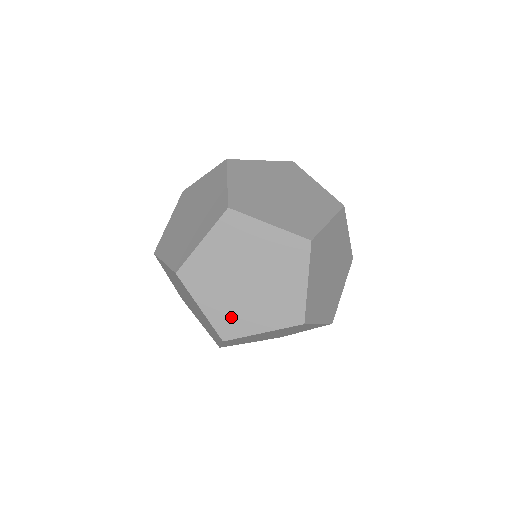
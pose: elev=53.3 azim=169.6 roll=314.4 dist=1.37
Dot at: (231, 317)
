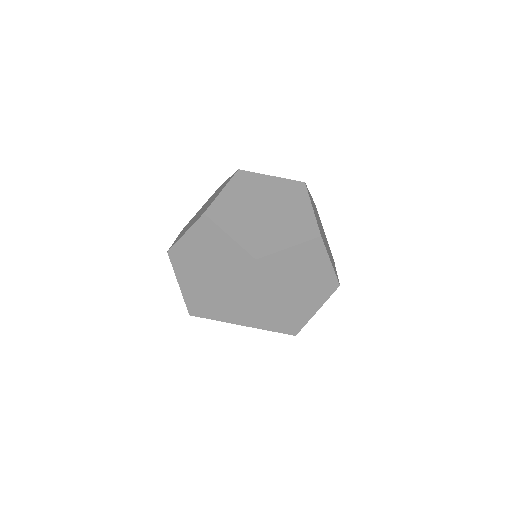
Dot at: occluded
